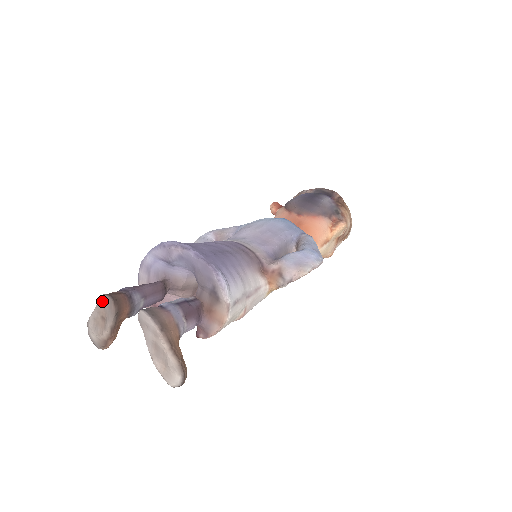
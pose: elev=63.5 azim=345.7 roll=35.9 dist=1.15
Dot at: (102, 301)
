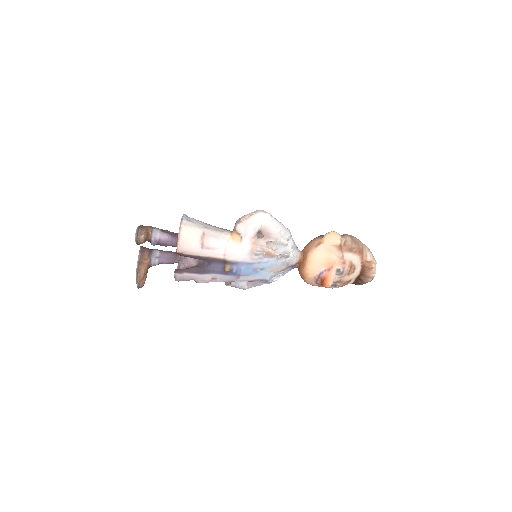
Dot at: occluded
